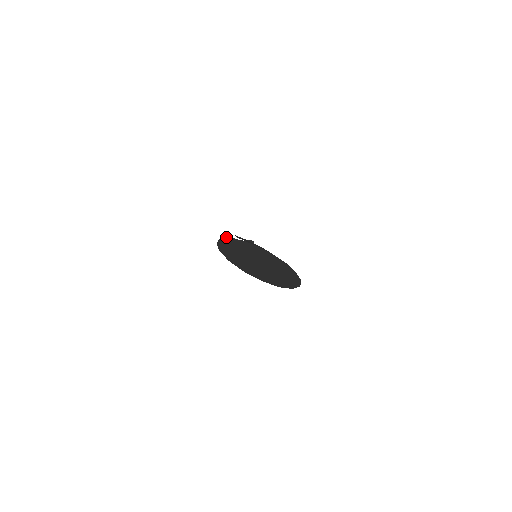
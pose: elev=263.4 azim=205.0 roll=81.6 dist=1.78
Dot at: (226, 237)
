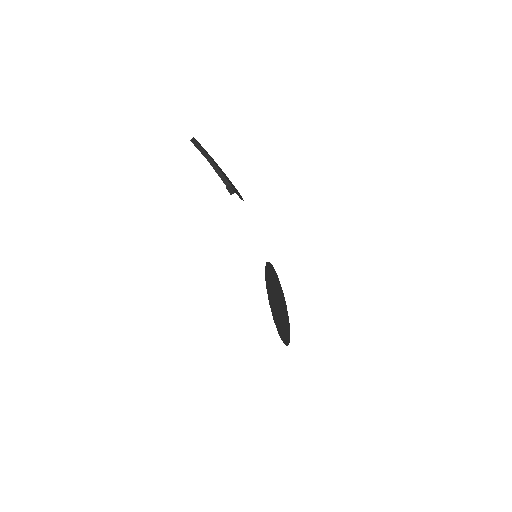
Dot at: (193, 140)
